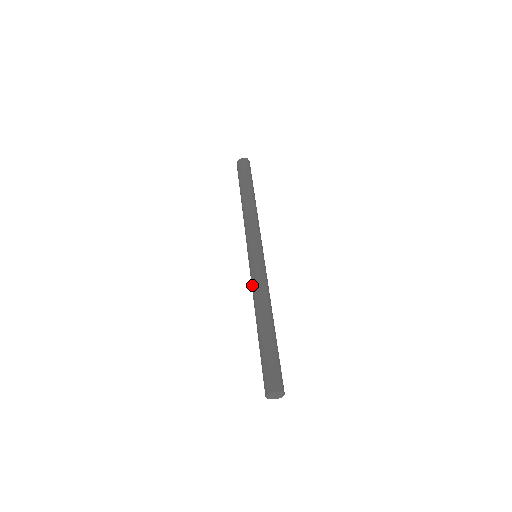
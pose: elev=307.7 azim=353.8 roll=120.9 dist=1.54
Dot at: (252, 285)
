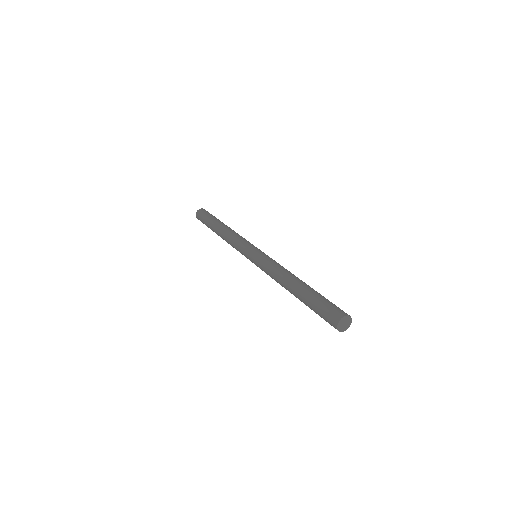
Dot at: (267, 272)
